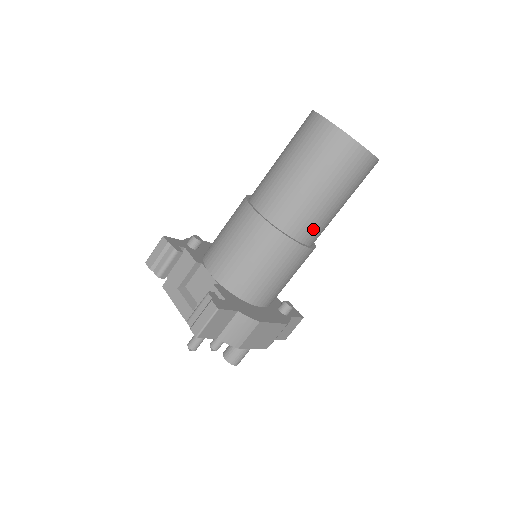
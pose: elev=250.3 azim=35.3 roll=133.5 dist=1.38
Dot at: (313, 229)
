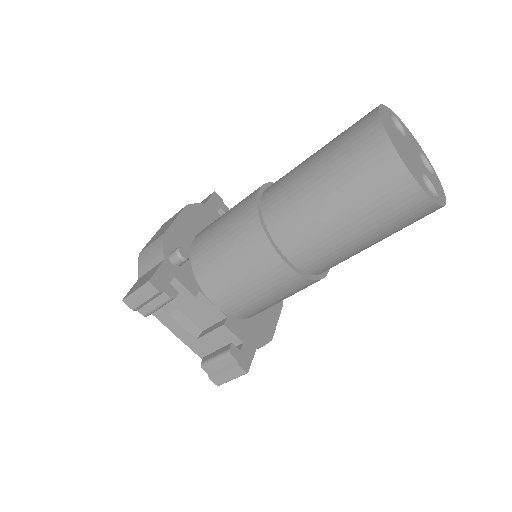
Dot at: occluded
